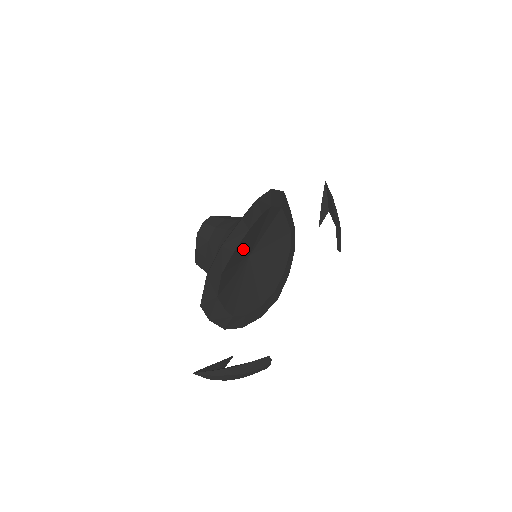
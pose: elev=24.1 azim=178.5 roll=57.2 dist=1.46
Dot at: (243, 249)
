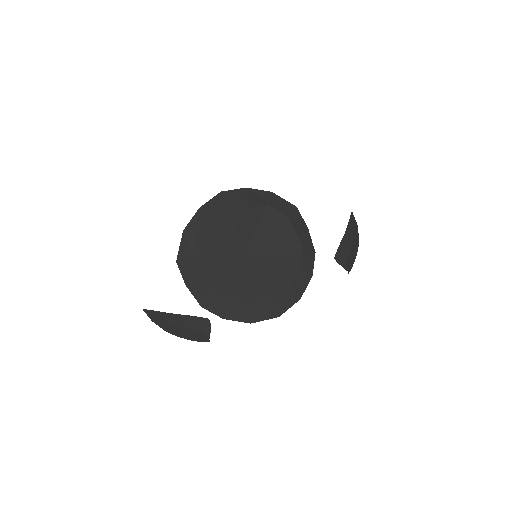
Dot at: (228, 228)
